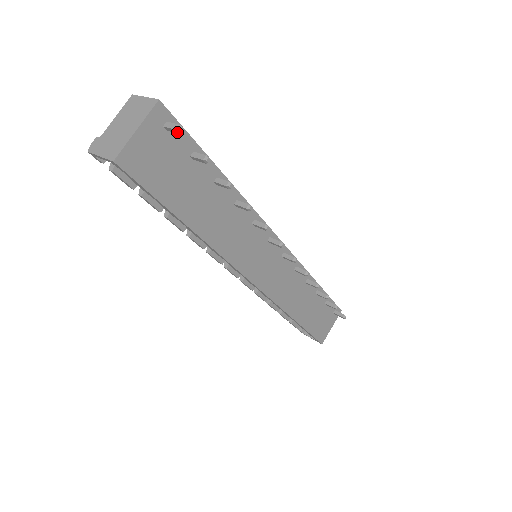
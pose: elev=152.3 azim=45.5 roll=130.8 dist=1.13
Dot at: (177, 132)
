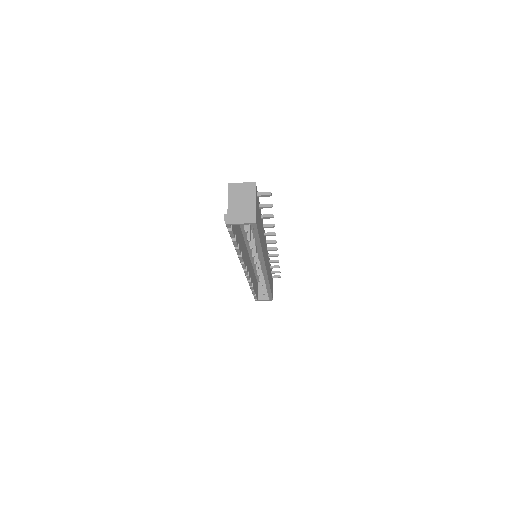
Dot at: (268, 196)
